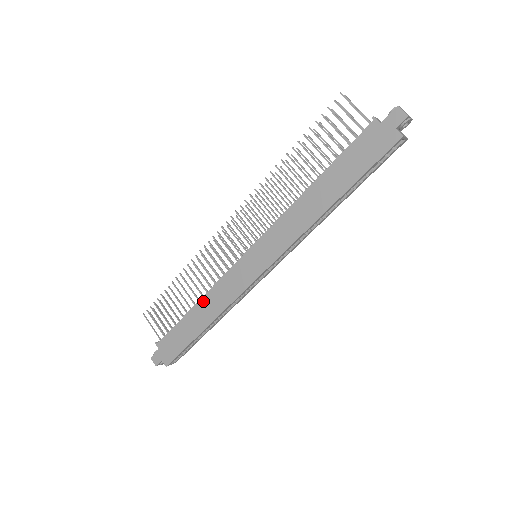
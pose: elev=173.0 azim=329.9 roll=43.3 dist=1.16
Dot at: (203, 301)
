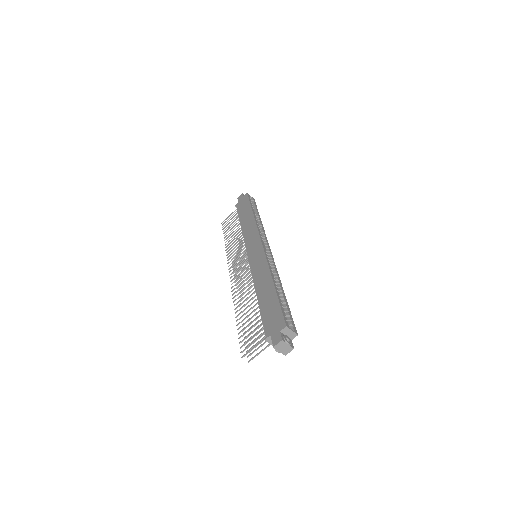
Dot at: (257, 286)
